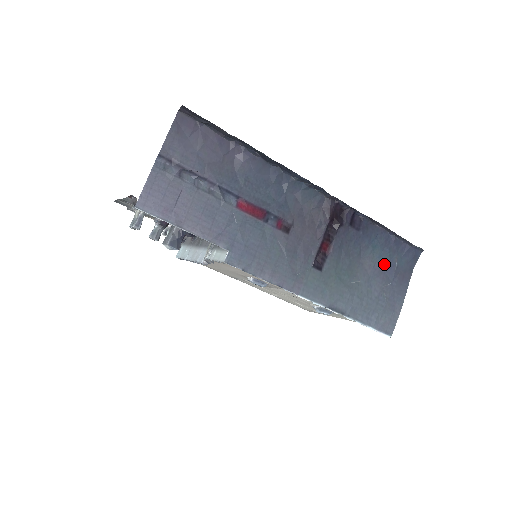
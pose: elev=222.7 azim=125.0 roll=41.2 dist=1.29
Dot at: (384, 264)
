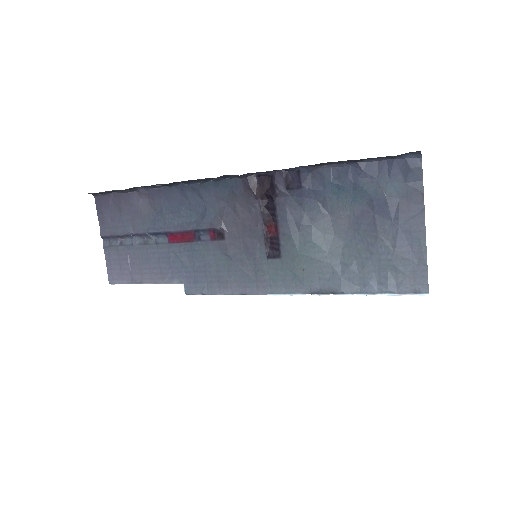
Dot at: (367, 204)
